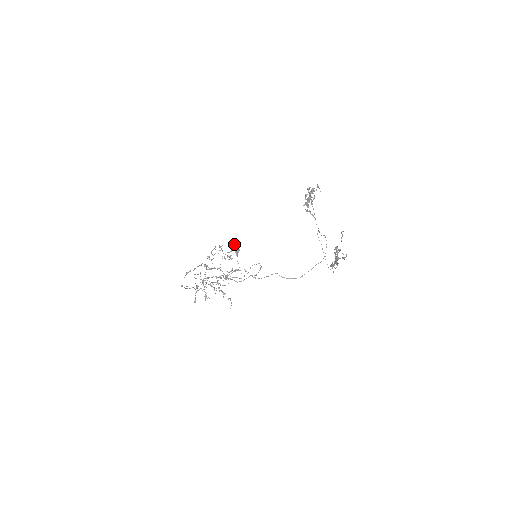
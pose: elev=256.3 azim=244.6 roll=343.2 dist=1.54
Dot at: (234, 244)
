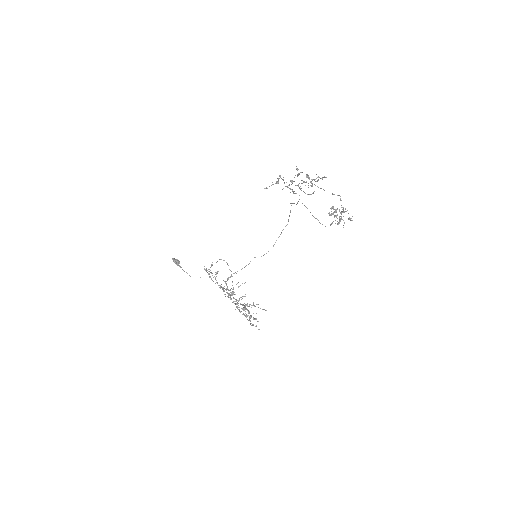
Dot at: (172, 259)
